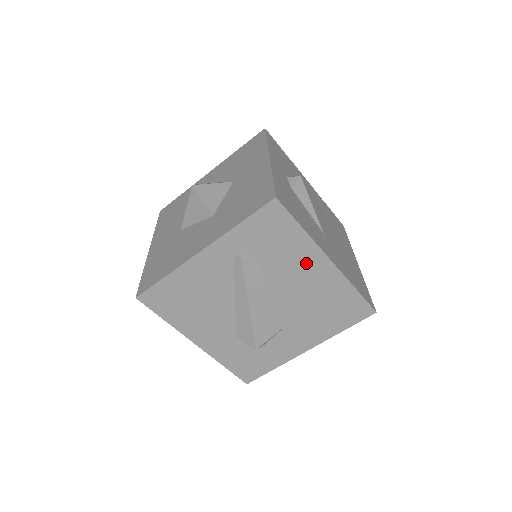
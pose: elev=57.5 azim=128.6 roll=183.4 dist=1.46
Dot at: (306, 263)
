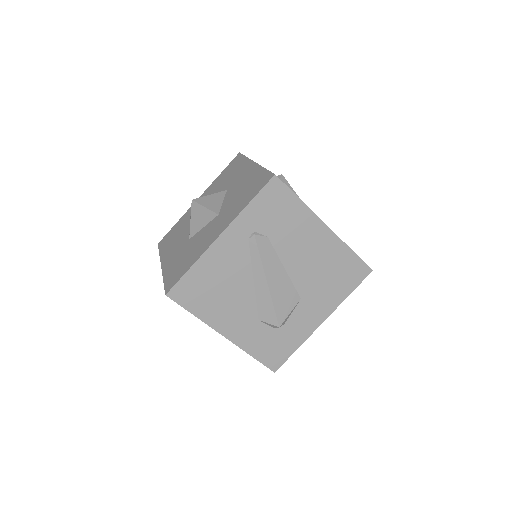
Dot at: (308, 232)
